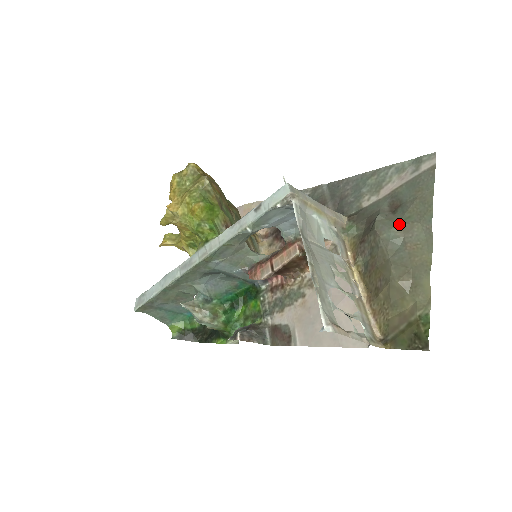
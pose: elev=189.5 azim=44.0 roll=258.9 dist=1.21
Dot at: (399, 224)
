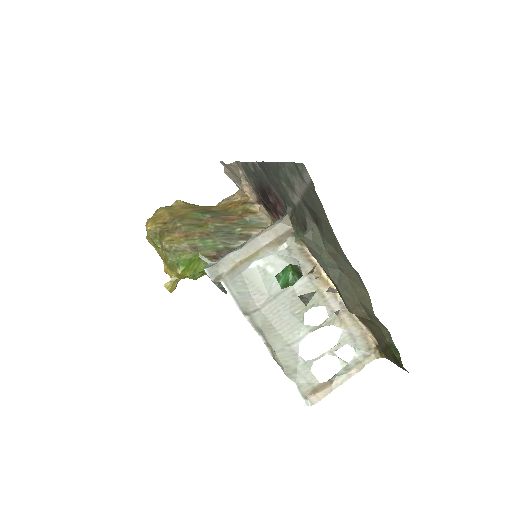
Dot at: (324, 250)
